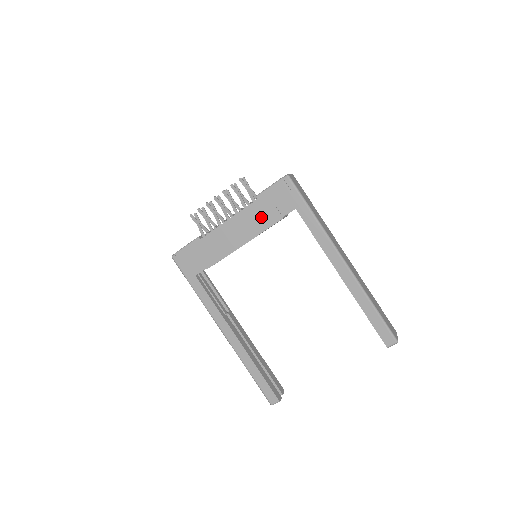
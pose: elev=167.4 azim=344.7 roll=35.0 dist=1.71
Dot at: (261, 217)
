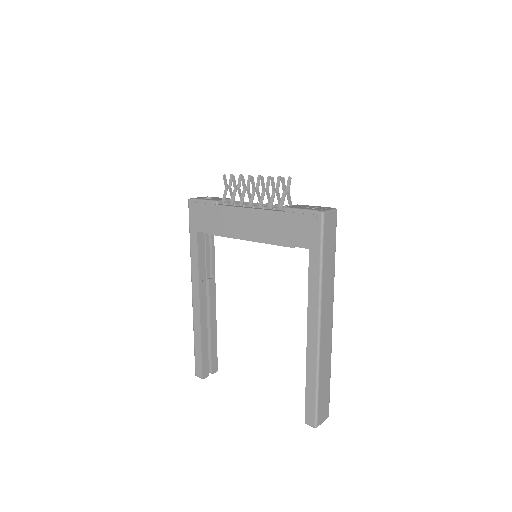
Dot at: (276, 230)
